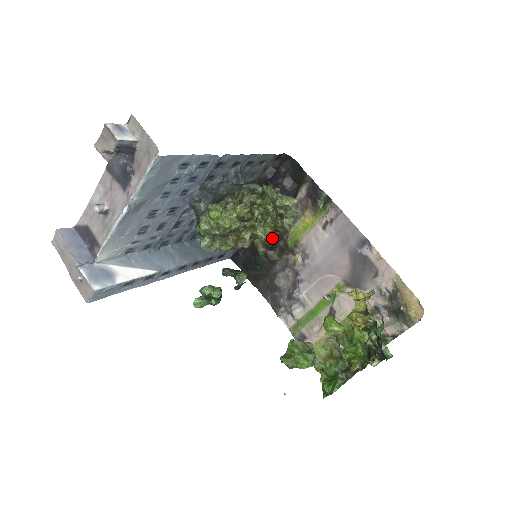
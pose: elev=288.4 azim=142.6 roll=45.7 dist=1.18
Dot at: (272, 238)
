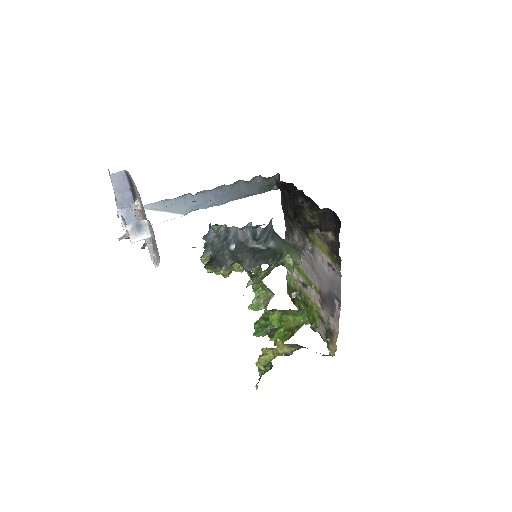
Dot at: occluded
